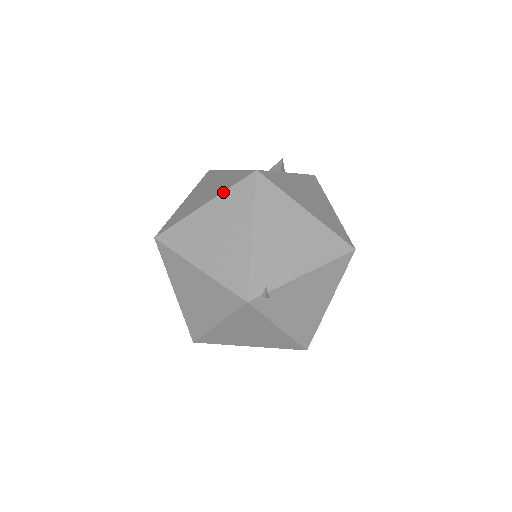
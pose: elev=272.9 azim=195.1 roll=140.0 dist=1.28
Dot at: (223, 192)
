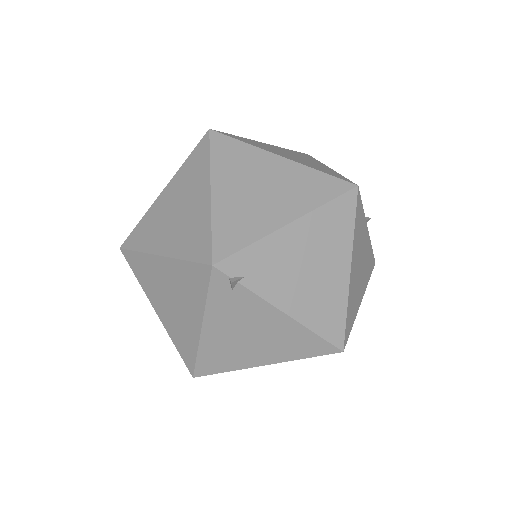
Dot at: (310, 167)
